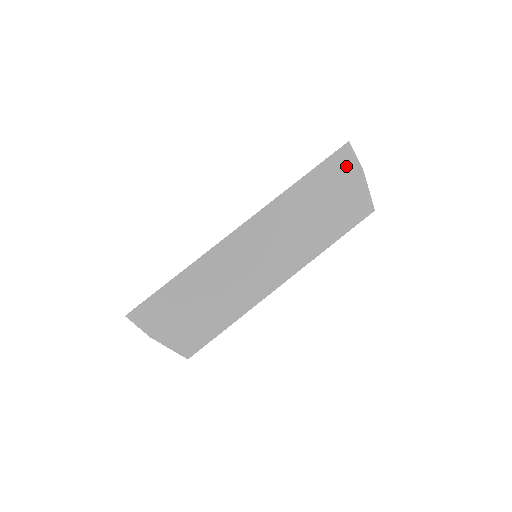
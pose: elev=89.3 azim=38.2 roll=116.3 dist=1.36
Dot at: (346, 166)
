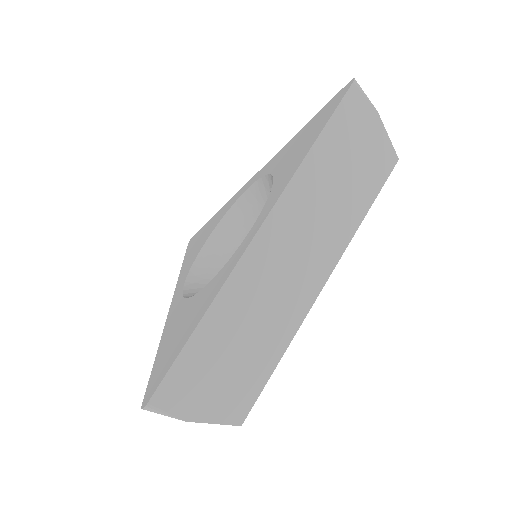
Dot at: (359, 112)
